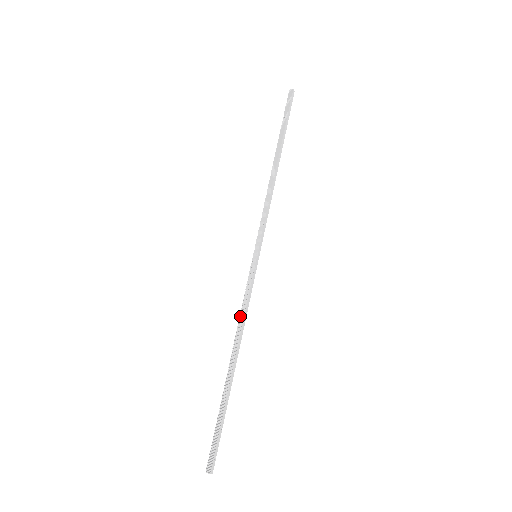
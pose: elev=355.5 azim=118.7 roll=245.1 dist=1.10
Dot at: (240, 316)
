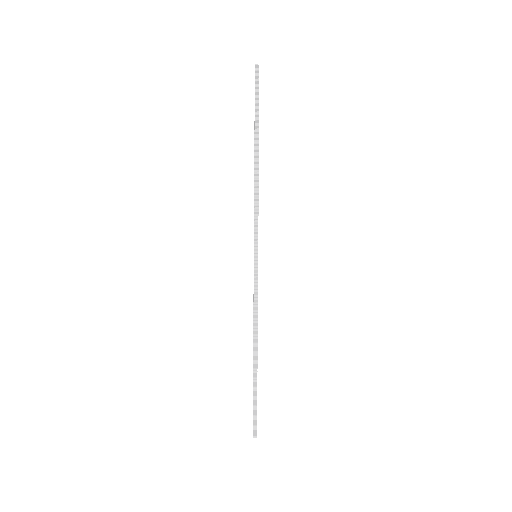
Dot at: (254, 313)
